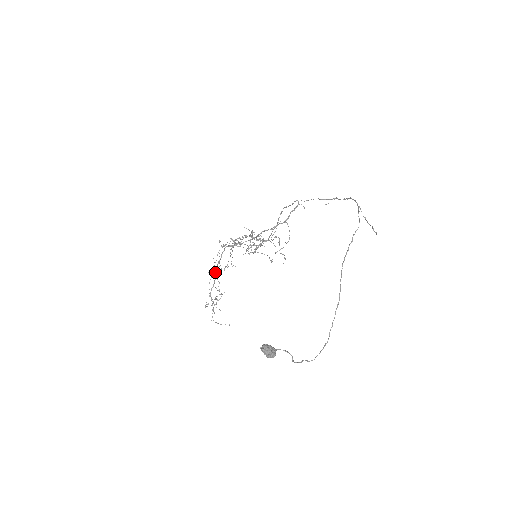
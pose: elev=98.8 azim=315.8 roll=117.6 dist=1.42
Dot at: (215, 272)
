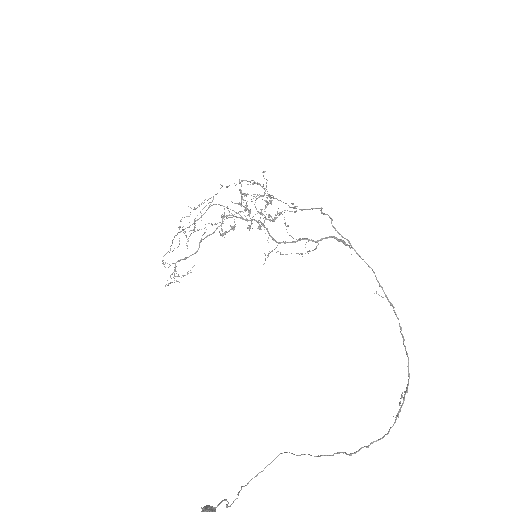
Dot at: occluded
